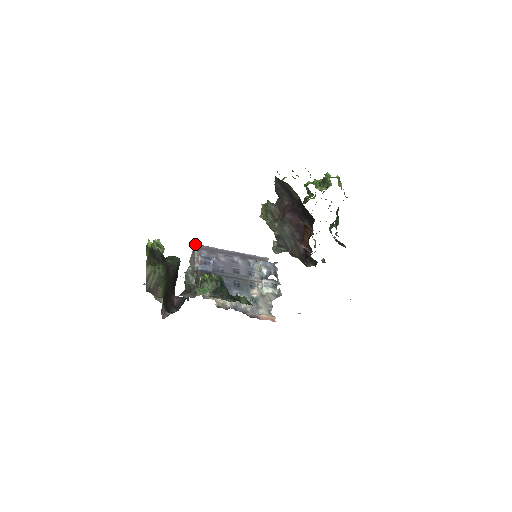
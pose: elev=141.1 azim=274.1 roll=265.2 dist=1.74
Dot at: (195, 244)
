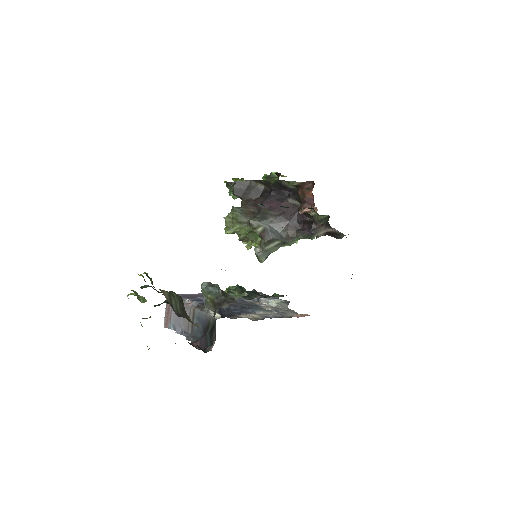
Dot at: occluded
